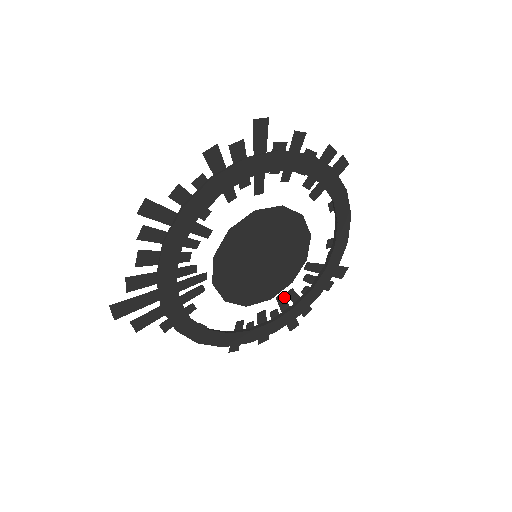
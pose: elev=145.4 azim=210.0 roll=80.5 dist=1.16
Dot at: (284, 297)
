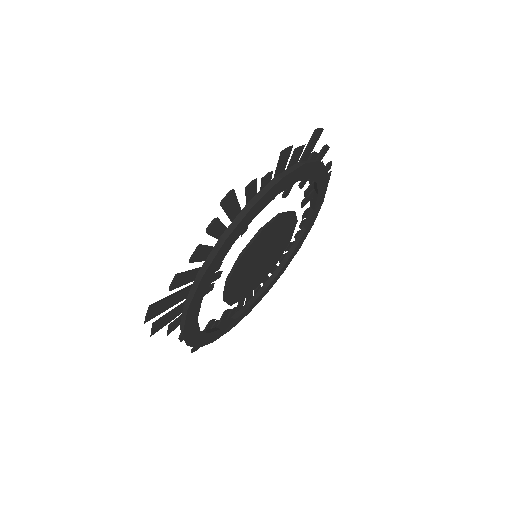
Dot at: occluded
